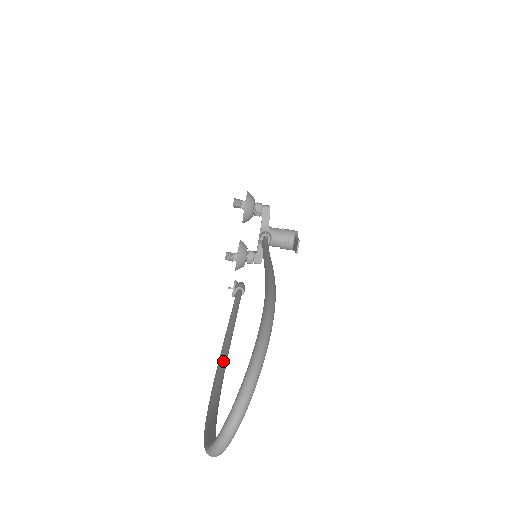
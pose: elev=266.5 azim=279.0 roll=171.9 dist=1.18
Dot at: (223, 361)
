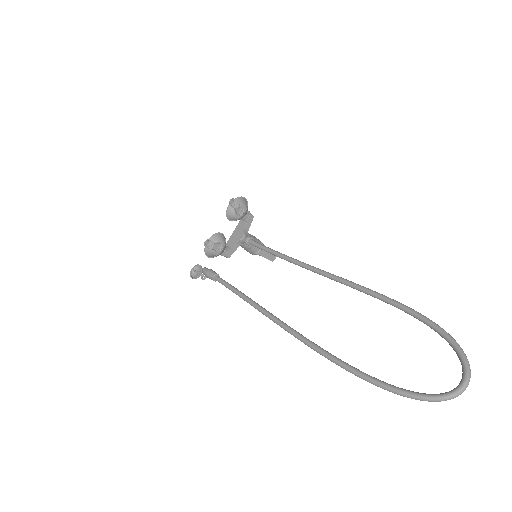
Dot at: occluded
